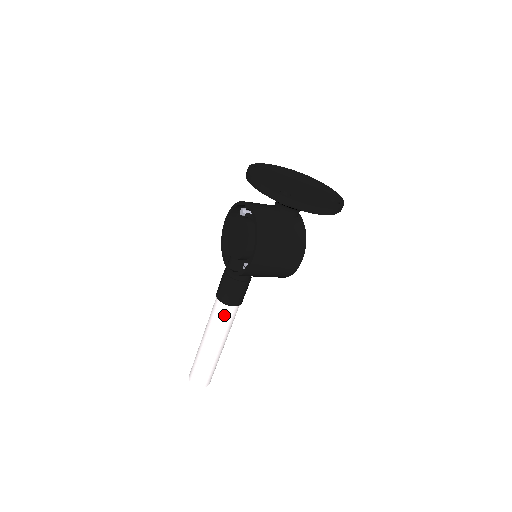
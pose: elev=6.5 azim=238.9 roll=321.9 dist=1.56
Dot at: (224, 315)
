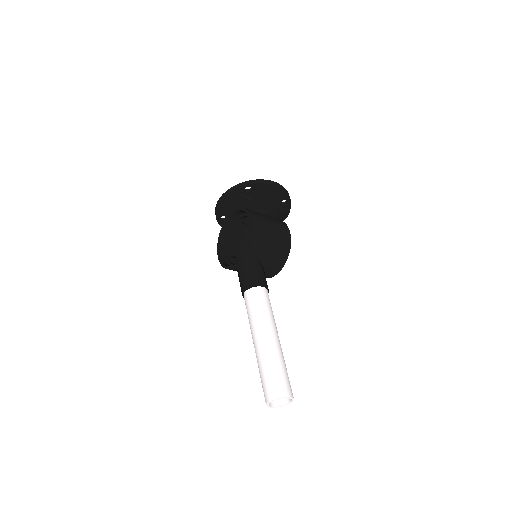
Dot at: (260, 298)
